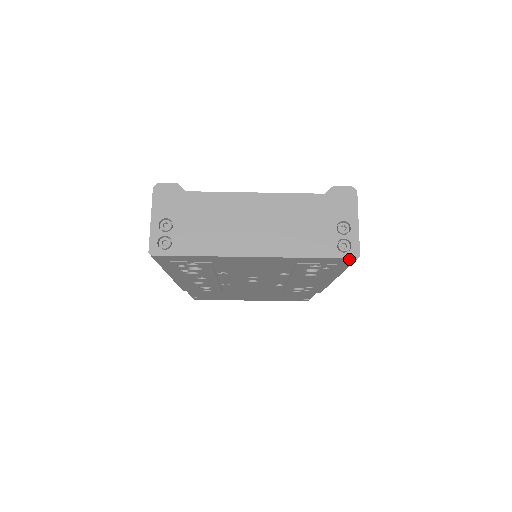
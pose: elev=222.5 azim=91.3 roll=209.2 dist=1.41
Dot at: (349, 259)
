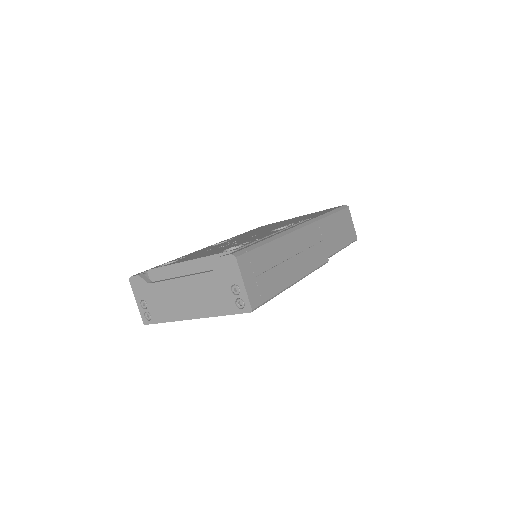
Dot at: (248, 312)
